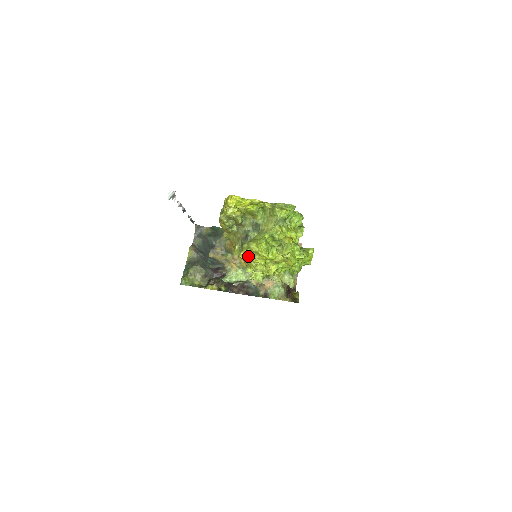
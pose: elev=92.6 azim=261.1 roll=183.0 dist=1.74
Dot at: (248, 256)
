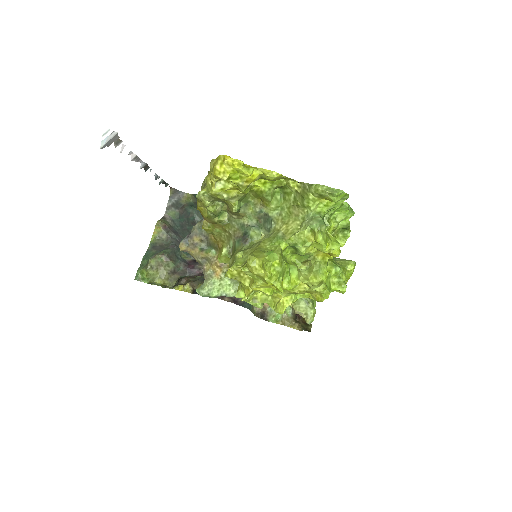
Dot at: (242, 276)
